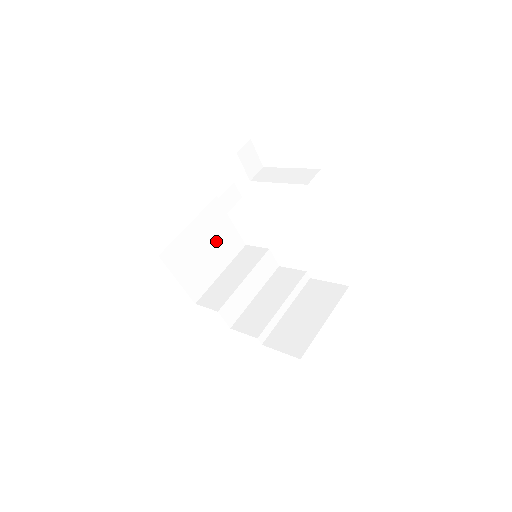
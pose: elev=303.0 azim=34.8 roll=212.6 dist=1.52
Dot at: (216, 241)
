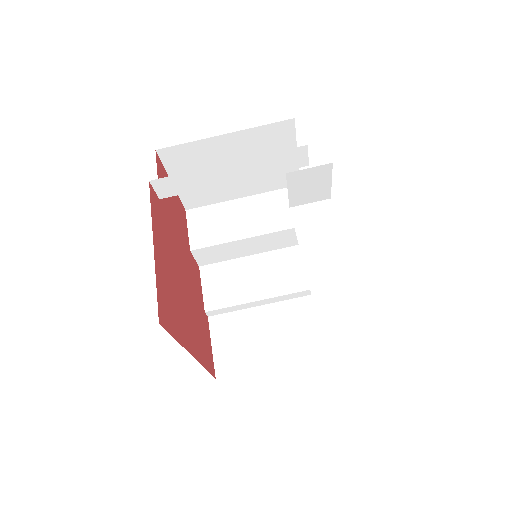
Dot at: occluded
